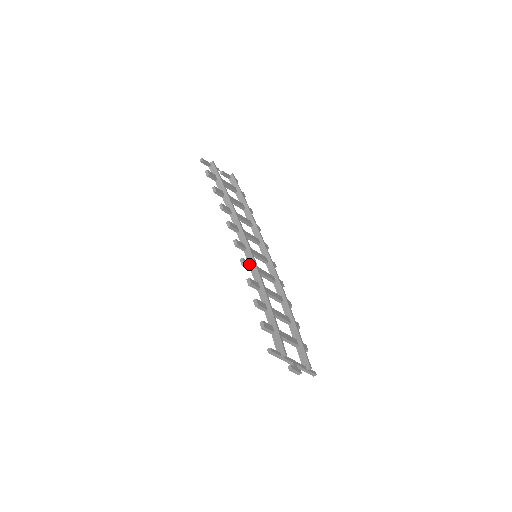
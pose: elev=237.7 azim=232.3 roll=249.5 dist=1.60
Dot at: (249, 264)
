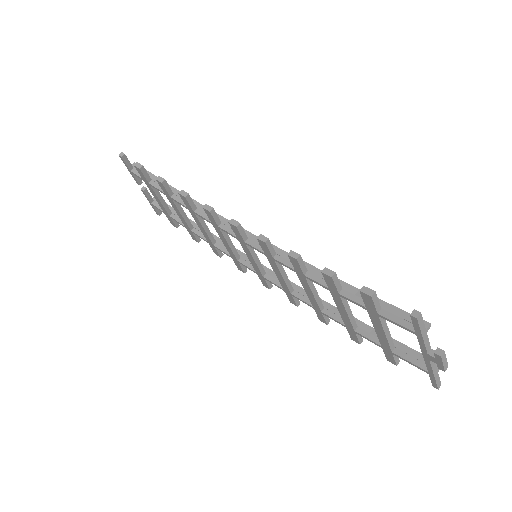
Dot at: occluded
